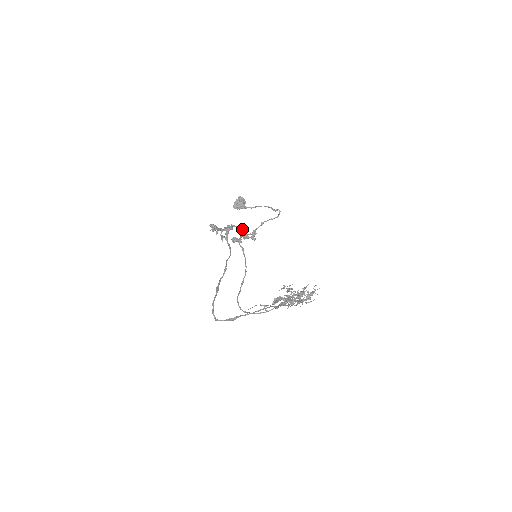
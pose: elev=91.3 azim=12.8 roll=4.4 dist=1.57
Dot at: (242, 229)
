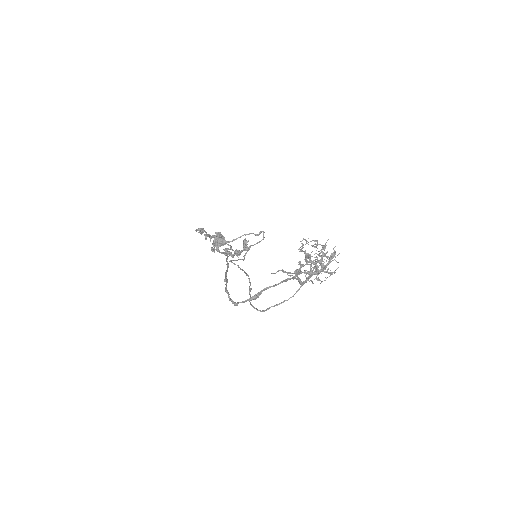
Dot at: (231, 247)
